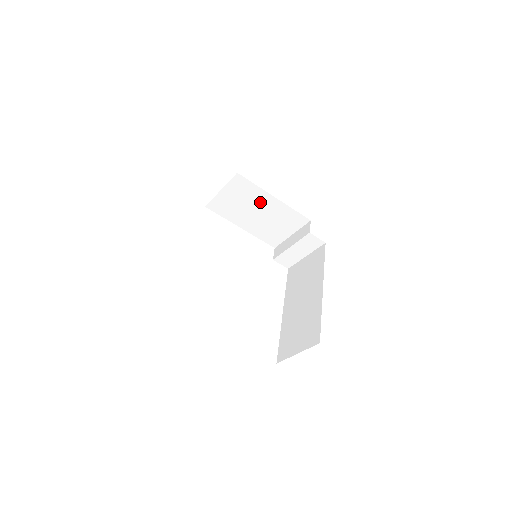
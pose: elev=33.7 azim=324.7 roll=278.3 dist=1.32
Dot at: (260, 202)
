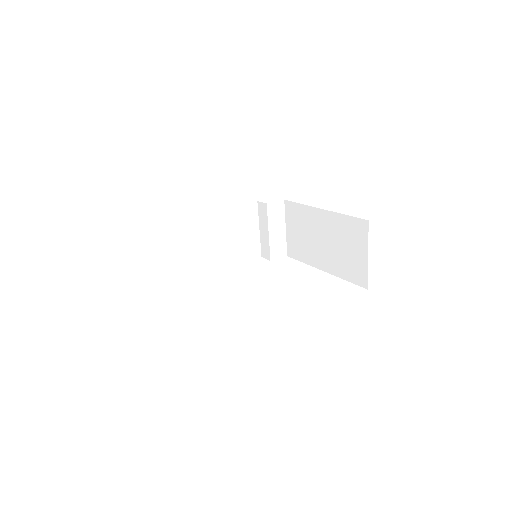
Dot at: (212, 227)
